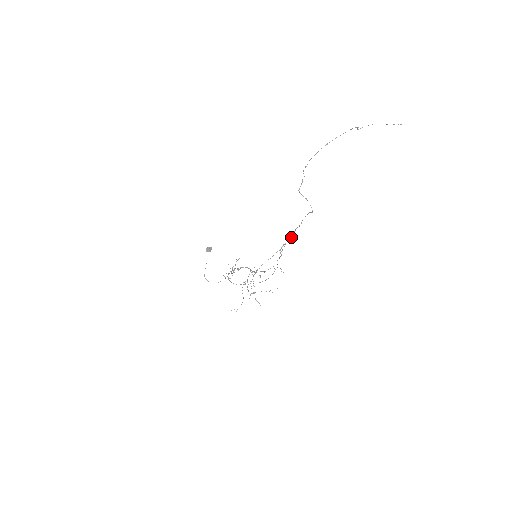
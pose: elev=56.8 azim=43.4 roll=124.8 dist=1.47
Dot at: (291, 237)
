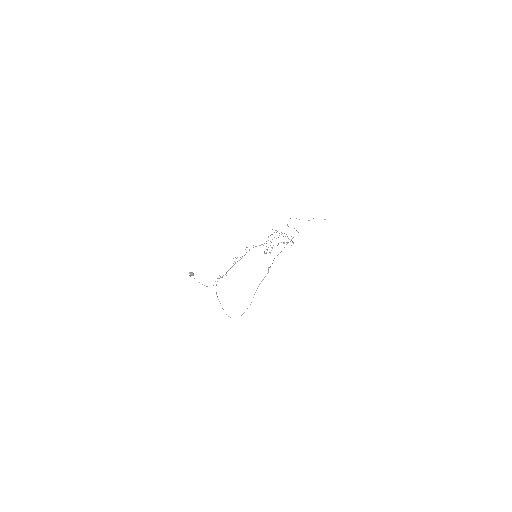
Dot at: (291, 236)
